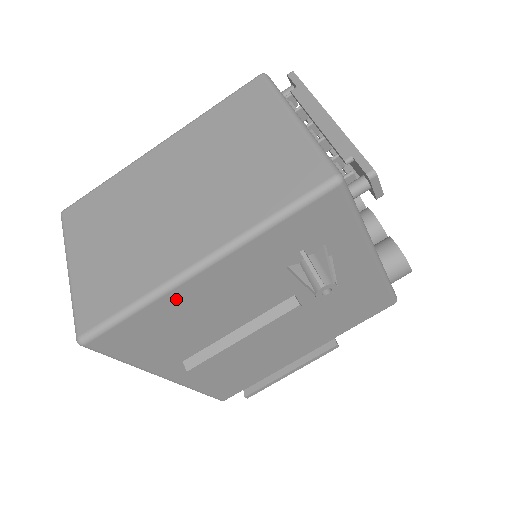
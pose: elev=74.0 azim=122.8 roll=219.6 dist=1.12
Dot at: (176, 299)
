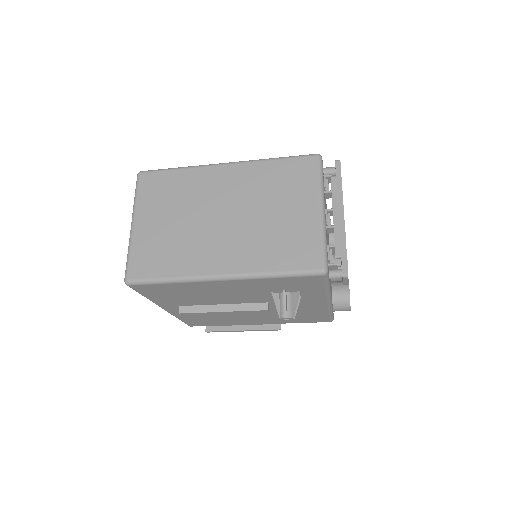
Dot at: (196, 285)
